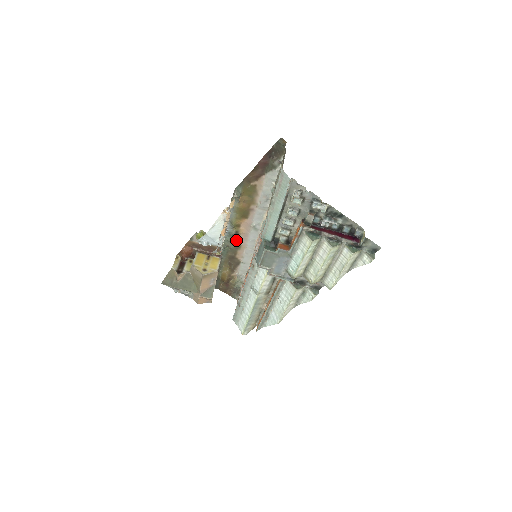
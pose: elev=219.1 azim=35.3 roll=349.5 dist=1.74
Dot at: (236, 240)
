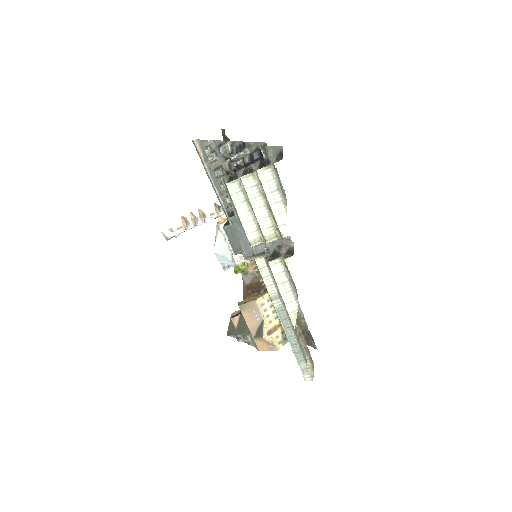
Dot at: occluded
